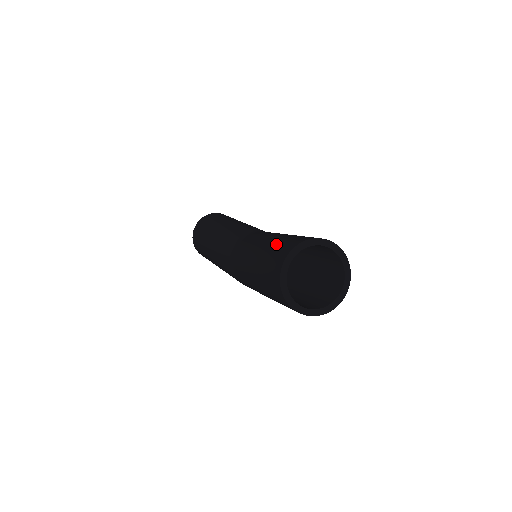
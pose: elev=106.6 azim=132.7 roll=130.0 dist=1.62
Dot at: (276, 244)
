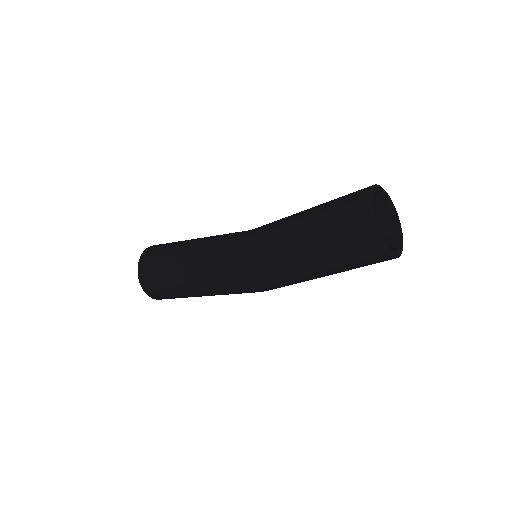
Dot at: (329, 205)
